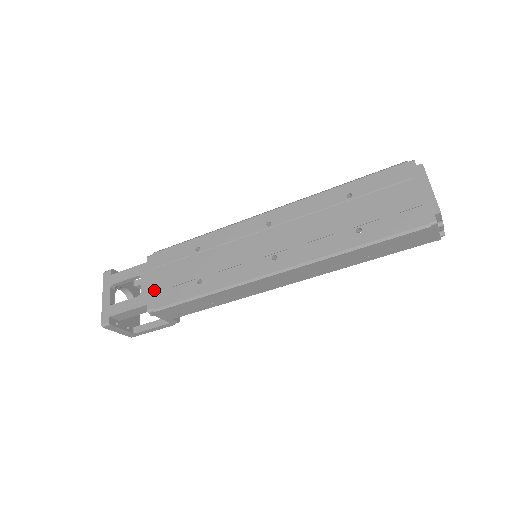
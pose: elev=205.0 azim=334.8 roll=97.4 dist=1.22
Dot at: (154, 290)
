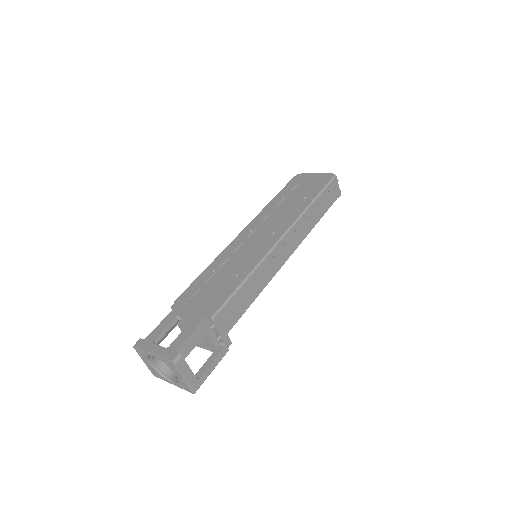
Dot at: (202, 307)
